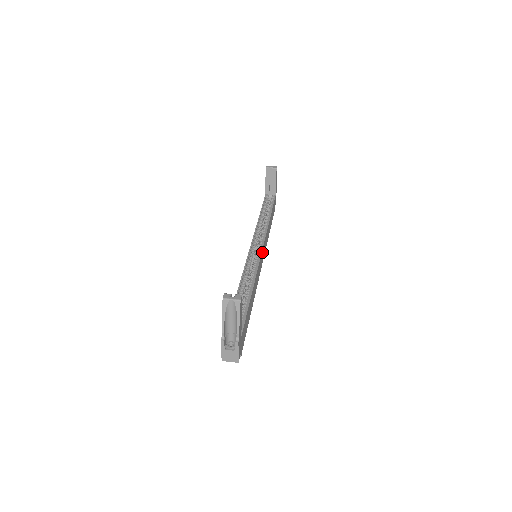
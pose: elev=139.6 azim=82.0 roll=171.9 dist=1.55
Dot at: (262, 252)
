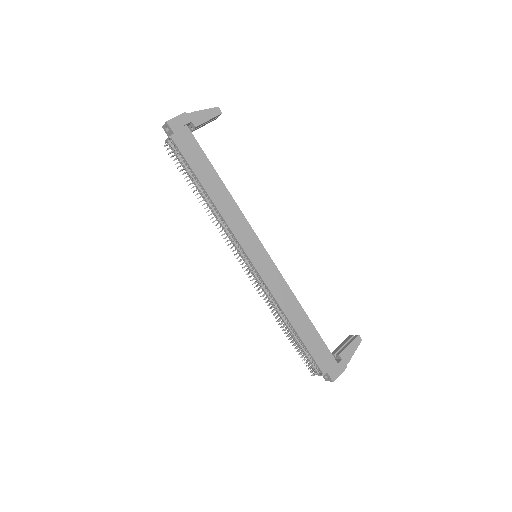
Dot at: (263, 252)
